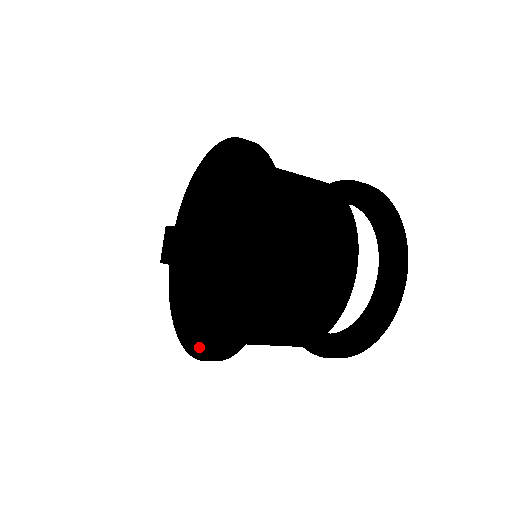
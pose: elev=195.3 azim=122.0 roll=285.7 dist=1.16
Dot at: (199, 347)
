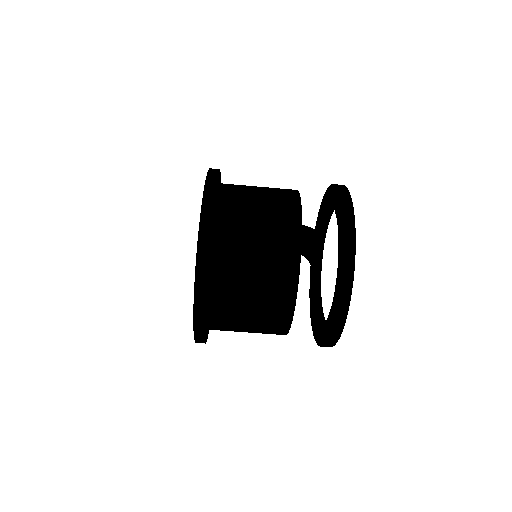
Dot at: occluded
